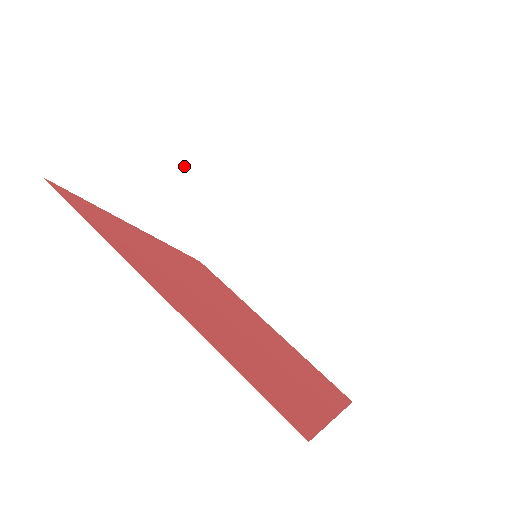
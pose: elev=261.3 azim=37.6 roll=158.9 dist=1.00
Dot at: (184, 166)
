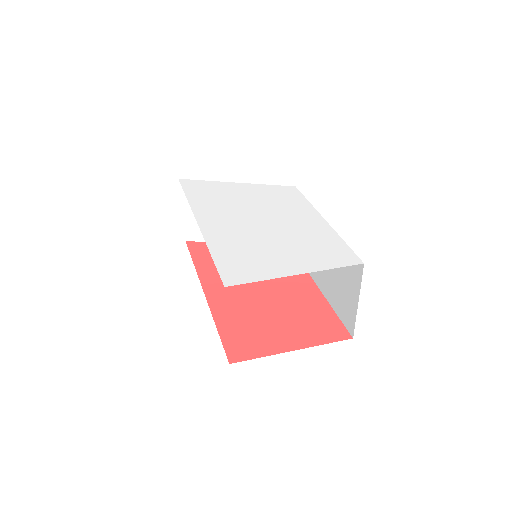
Dot at: occluded
